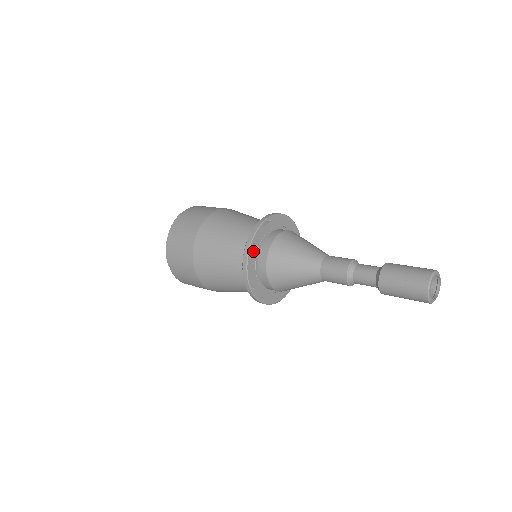
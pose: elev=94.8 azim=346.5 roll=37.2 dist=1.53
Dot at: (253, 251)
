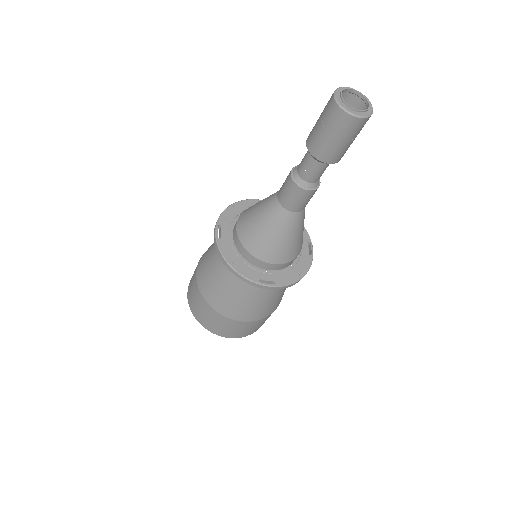
Dot at: (236, 209)
